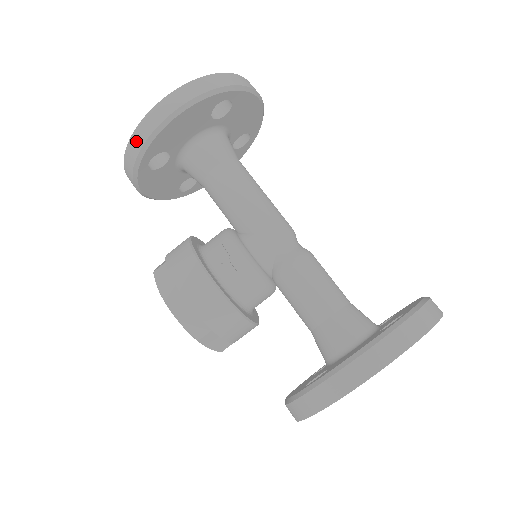
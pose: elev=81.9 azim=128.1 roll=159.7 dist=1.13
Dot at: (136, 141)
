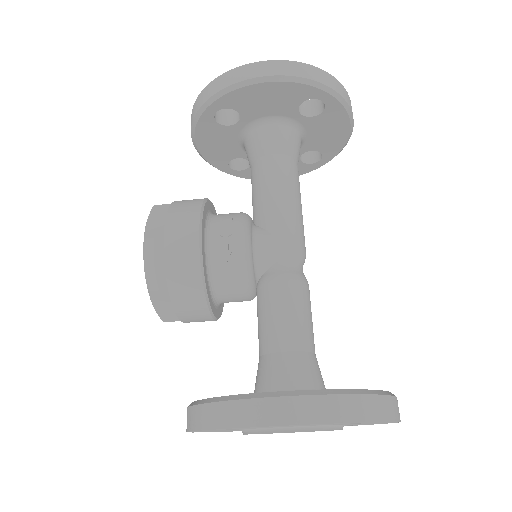
Dot at: (219, 83)
